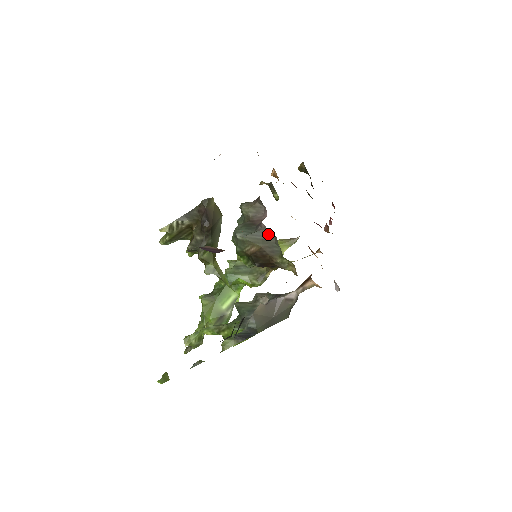
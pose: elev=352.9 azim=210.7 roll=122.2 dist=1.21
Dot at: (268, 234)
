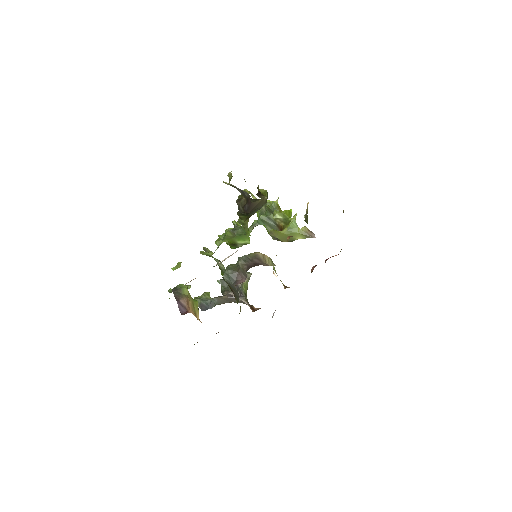
Dot at: (237, 291)
